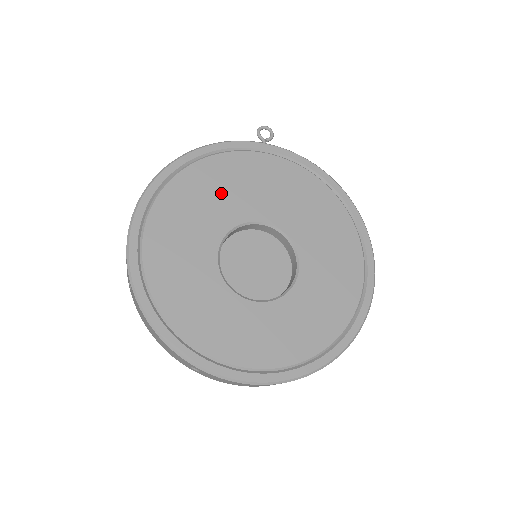
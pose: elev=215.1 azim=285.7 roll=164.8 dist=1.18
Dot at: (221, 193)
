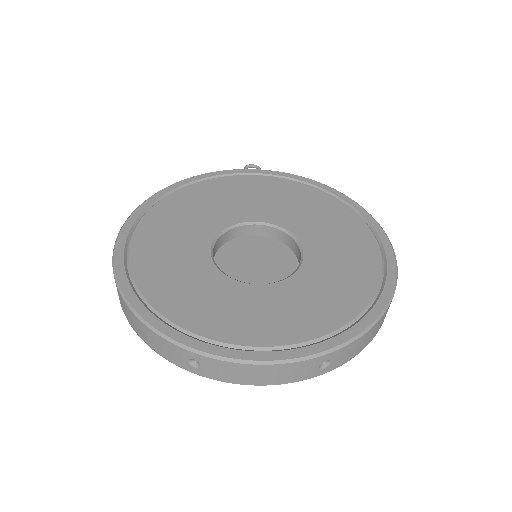
Dot at: (210, 205)
